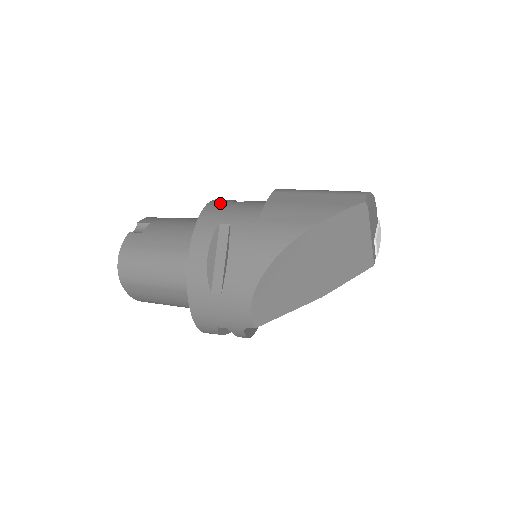
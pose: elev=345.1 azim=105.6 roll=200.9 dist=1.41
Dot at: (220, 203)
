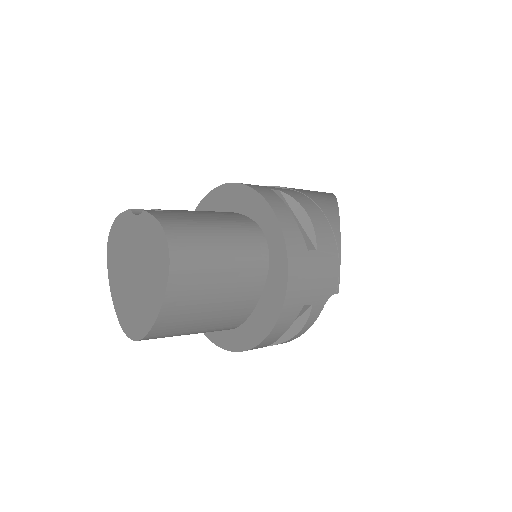
Dot at: occluded
